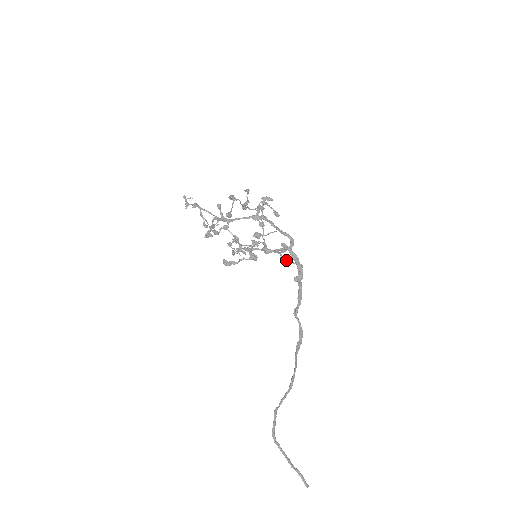
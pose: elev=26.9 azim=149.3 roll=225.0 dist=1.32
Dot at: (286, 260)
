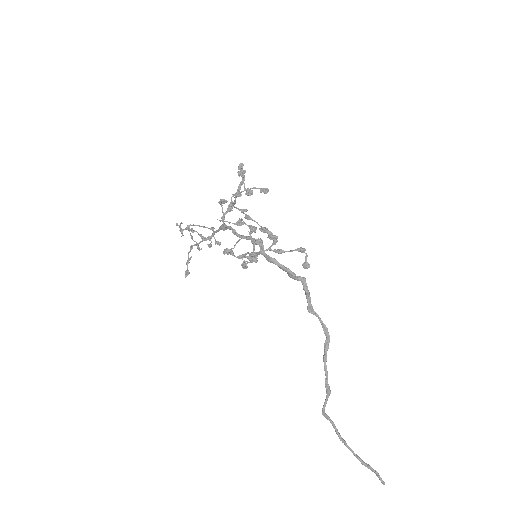
Dot at: (281, 252)
